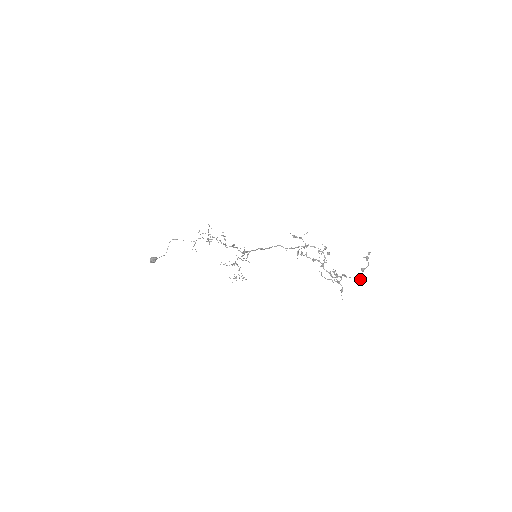
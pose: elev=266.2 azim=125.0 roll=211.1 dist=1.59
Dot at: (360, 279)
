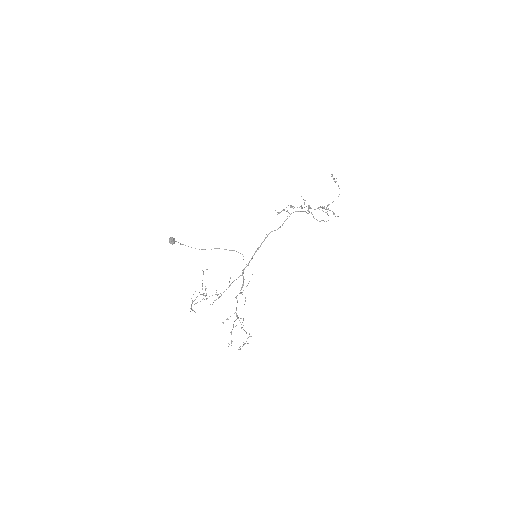
Dot at: occluded
